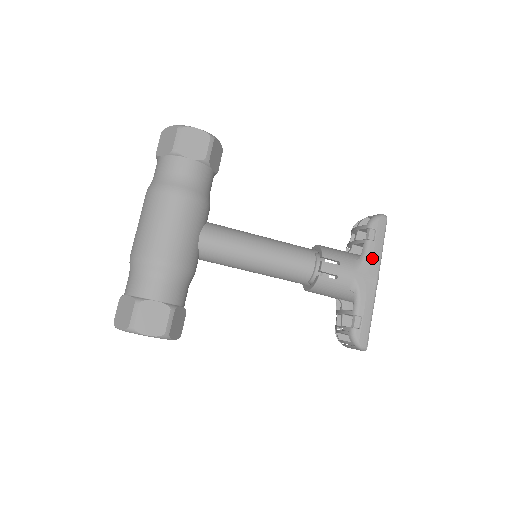
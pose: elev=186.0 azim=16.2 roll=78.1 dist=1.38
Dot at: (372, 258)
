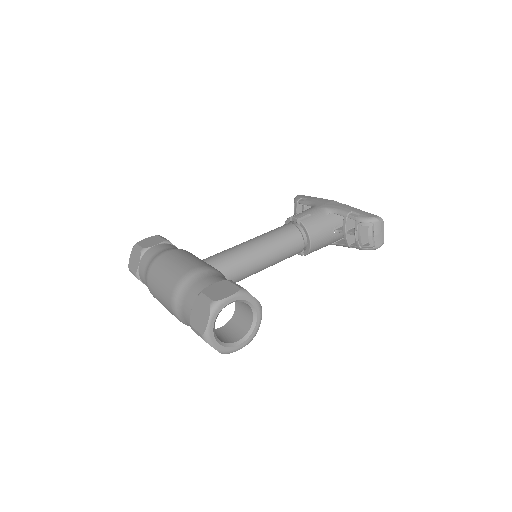
Dot at: (317, 200)
